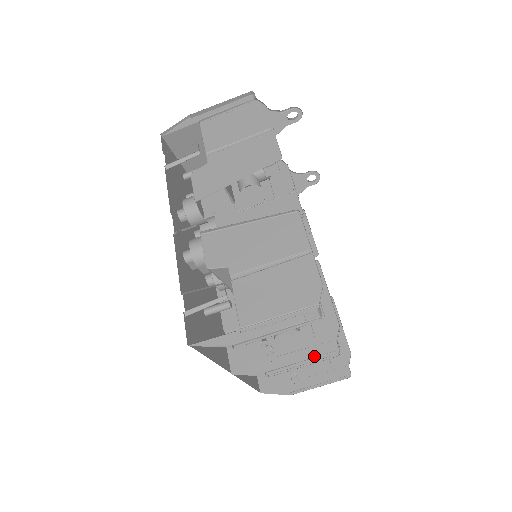
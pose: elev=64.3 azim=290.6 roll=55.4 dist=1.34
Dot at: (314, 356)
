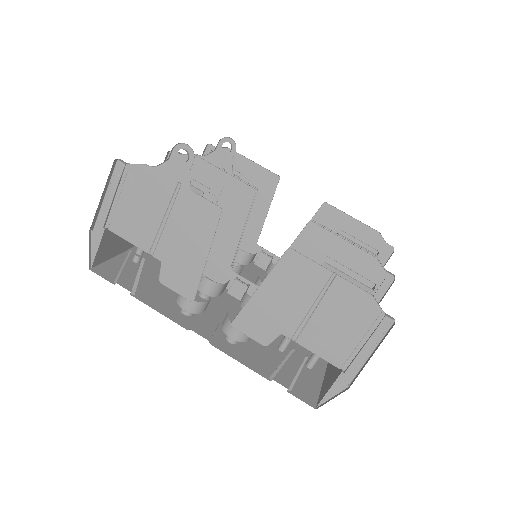
Dot at: (379, 294)
